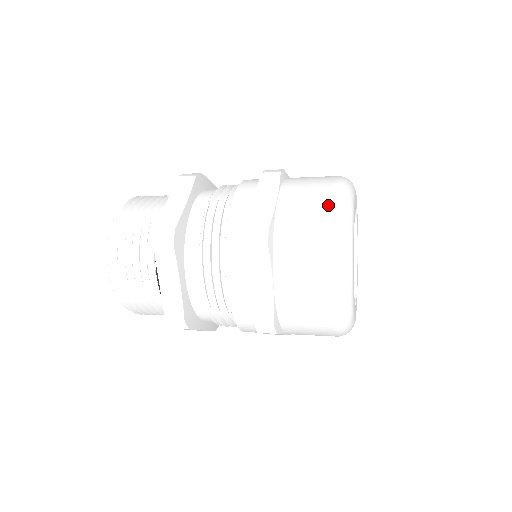
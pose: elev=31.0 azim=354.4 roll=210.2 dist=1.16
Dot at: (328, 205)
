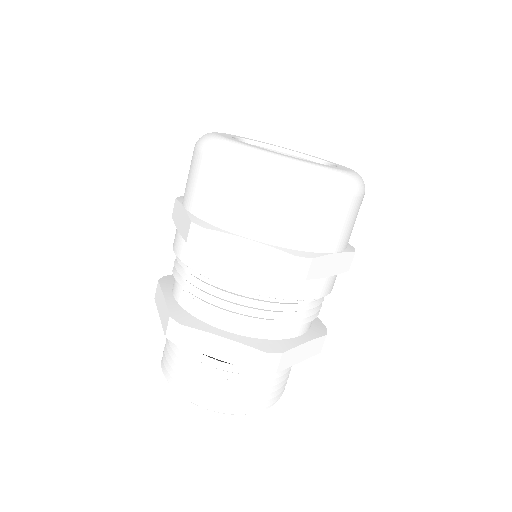
Dot at: (198, 157)
